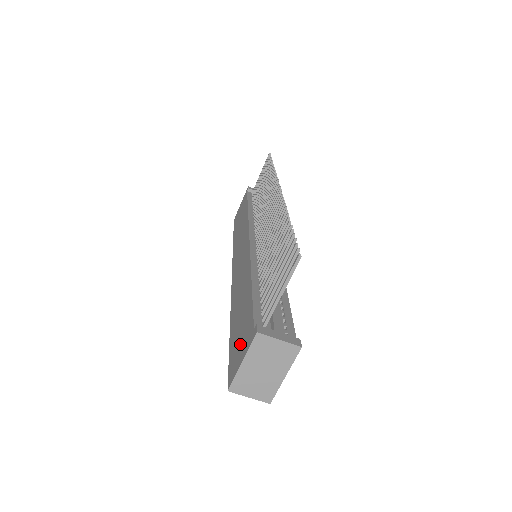
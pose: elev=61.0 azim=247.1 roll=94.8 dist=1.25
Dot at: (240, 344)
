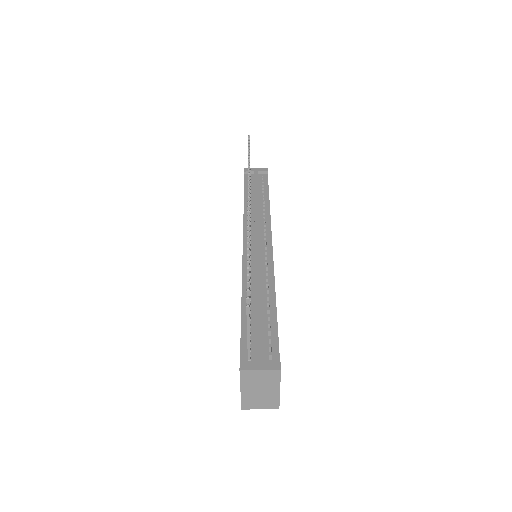
Dot at: occluded
